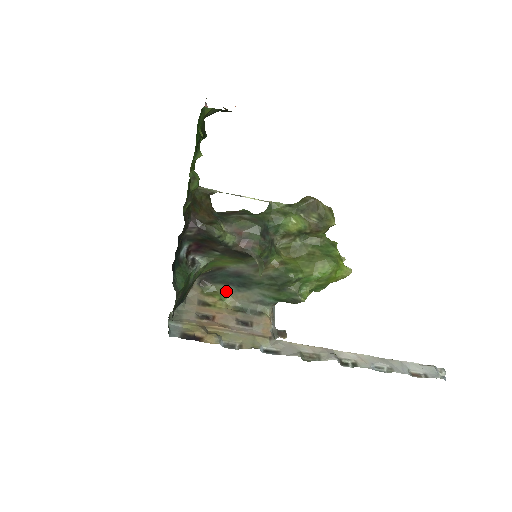
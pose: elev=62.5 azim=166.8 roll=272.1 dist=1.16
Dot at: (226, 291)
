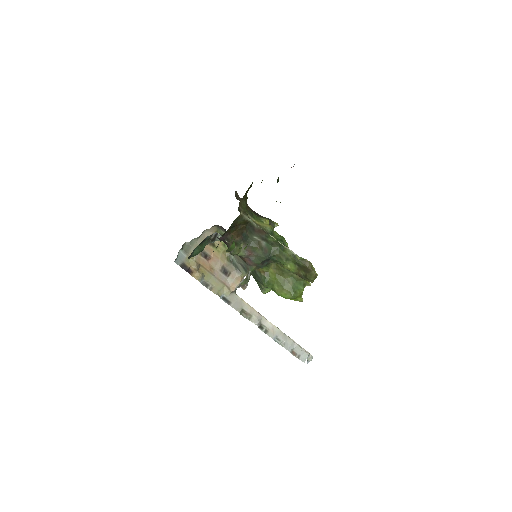
Dot at: occluded
